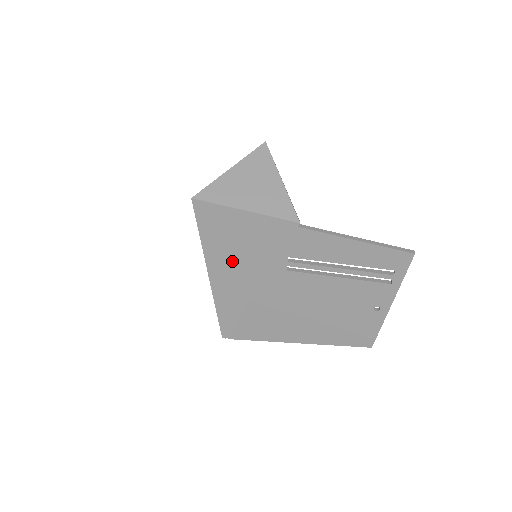
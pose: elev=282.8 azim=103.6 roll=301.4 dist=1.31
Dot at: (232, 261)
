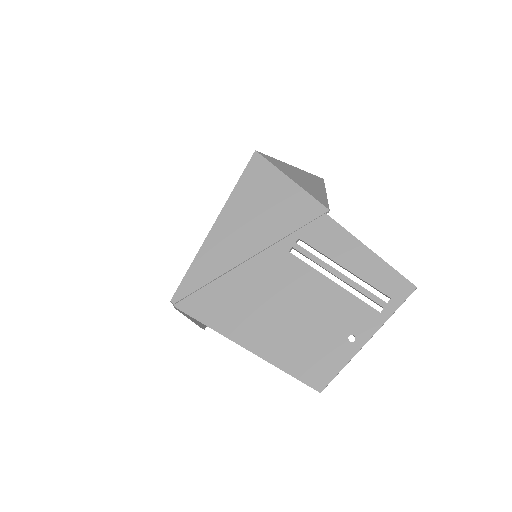
Dot at: (246, 219)
